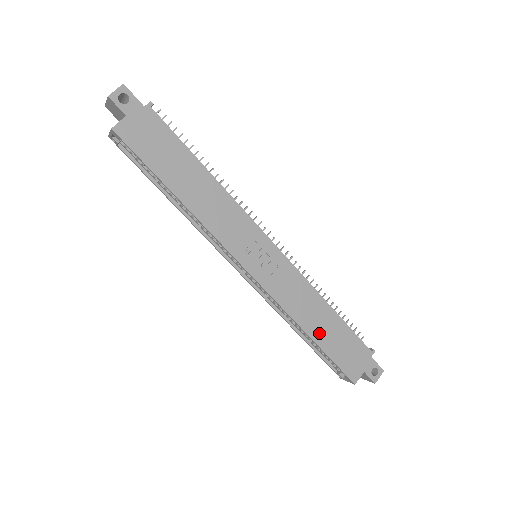
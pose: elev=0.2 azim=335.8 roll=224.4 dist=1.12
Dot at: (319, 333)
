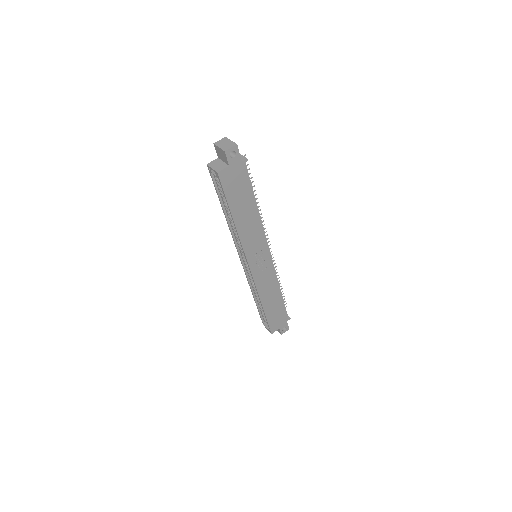
Dot at: (268, 306)
